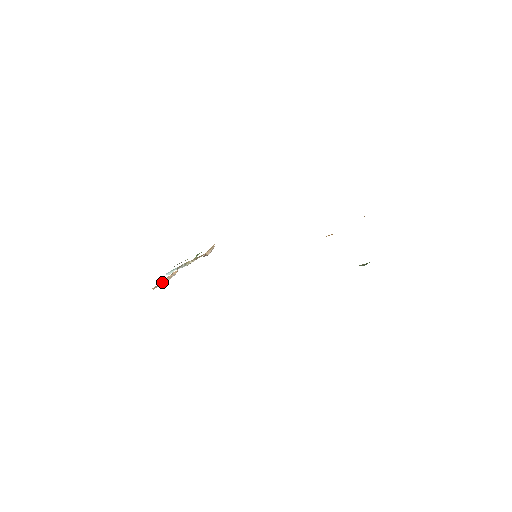
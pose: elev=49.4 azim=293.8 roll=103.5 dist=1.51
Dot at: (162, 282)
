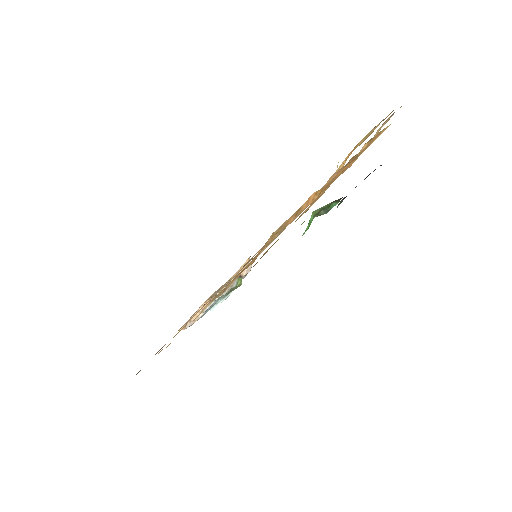
Dot at: occluded
